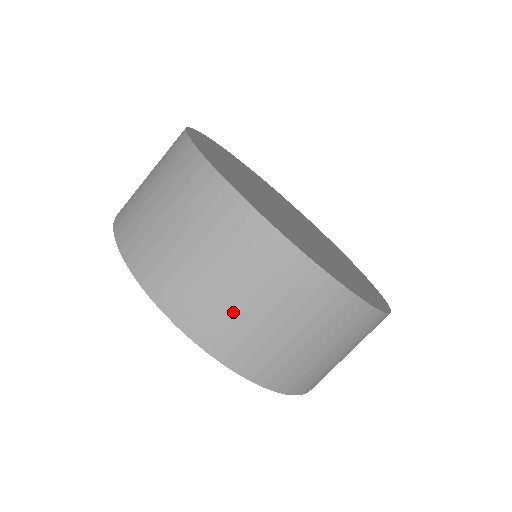
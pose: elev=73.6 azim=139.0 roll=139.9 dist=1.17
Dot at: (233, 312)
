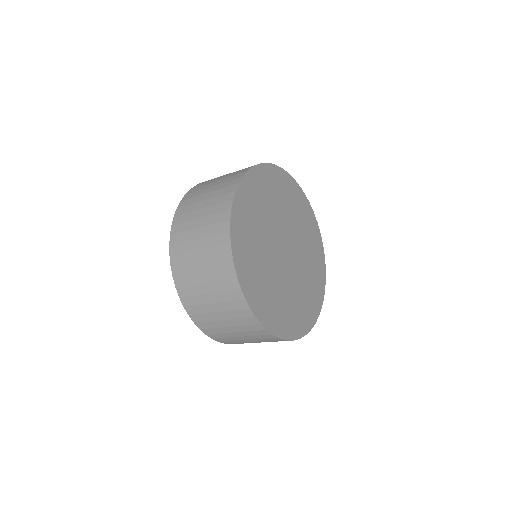
Dot at: (212, 317)
